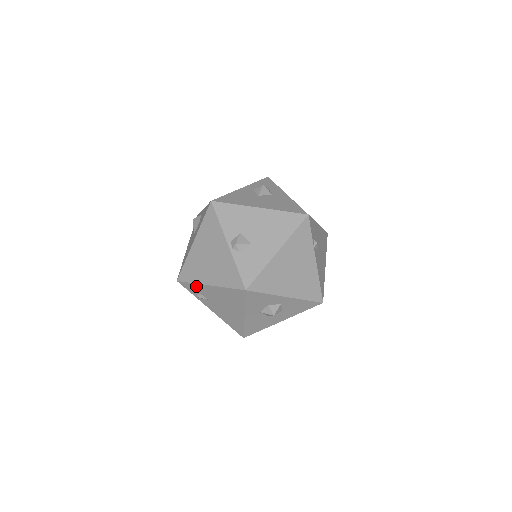
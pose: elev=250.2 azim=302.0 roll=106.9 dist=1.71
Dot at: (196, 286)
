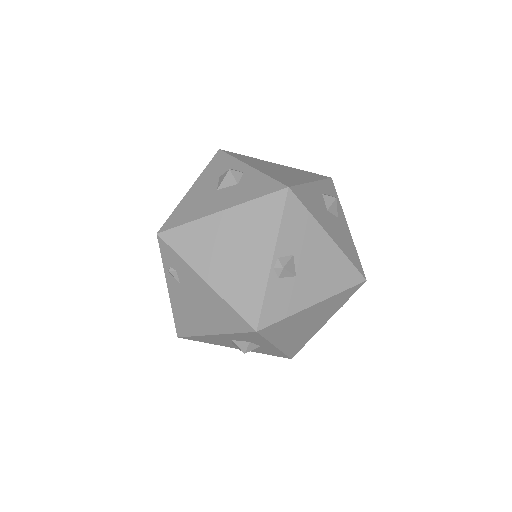
Dot at: (182, 263)
